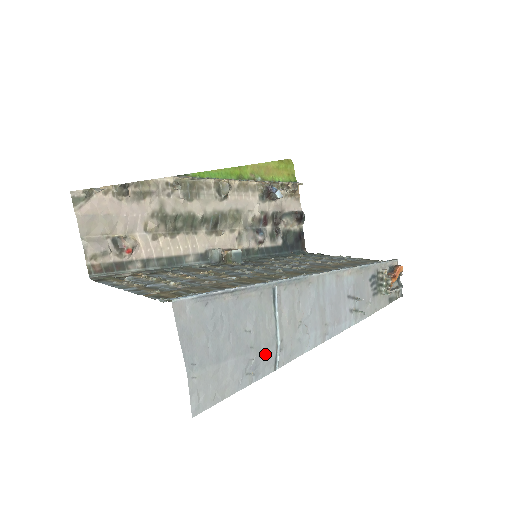
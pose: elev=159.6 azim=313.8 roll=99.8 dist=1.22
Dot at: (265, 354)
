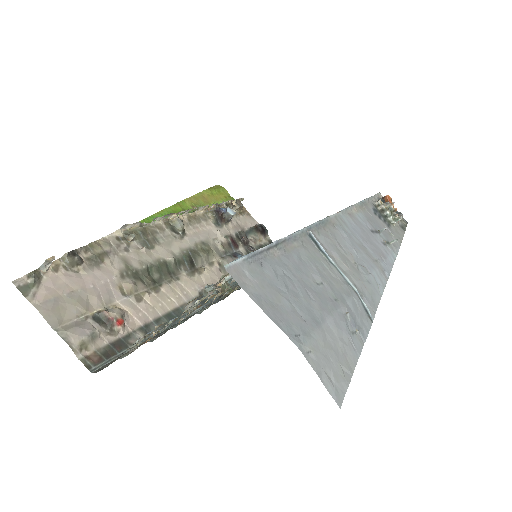
Dot at: (352, 304)
